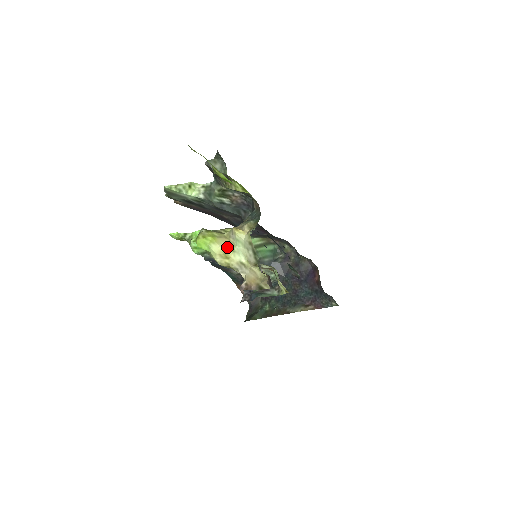
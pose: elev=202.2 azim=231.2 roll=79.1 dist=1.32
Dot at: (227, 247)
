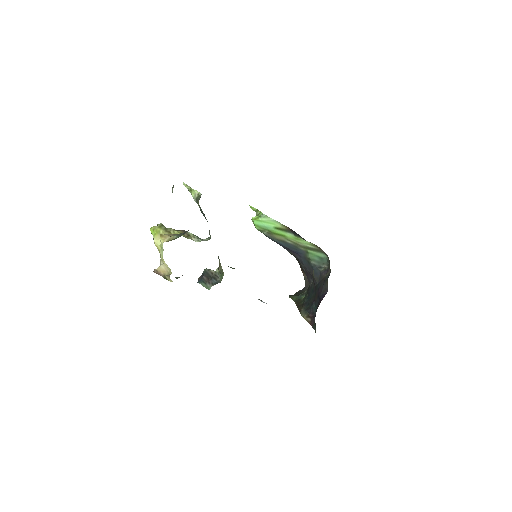
Dot at: (159, 243)
